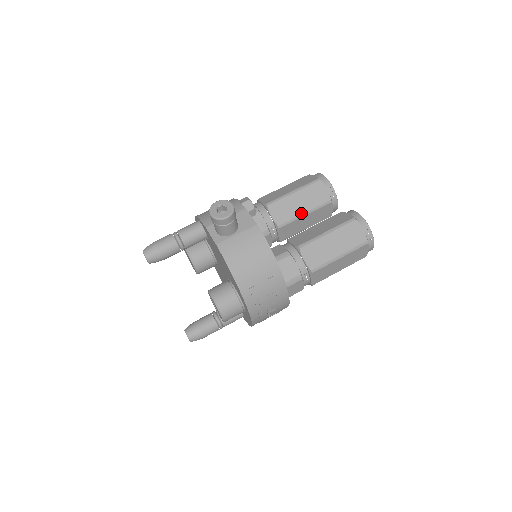
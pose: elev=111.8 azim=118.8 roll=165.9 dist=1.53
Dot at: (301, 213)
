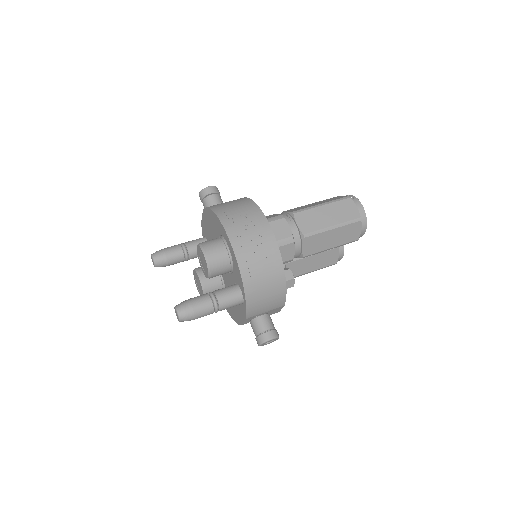
Dot at: occluded
